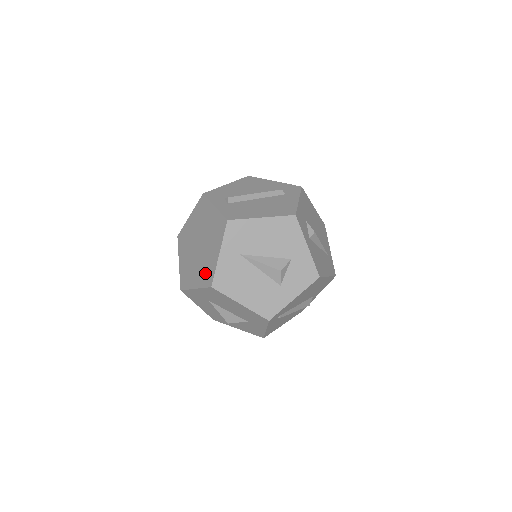
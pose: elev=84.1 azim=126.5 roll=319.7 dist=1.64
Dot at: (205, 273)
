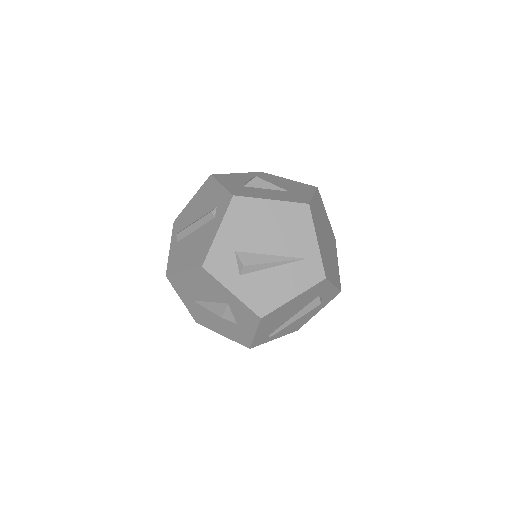
Dot at: occluded
